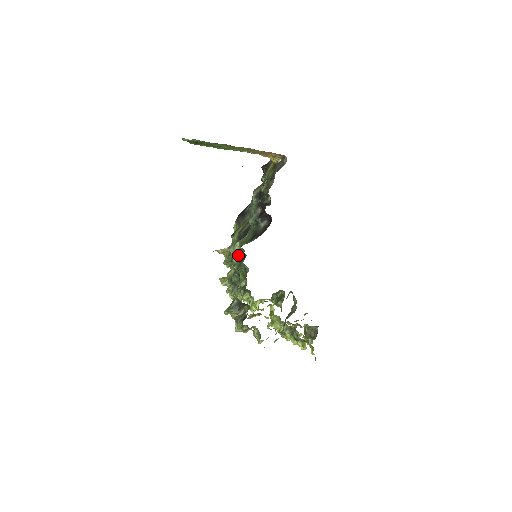
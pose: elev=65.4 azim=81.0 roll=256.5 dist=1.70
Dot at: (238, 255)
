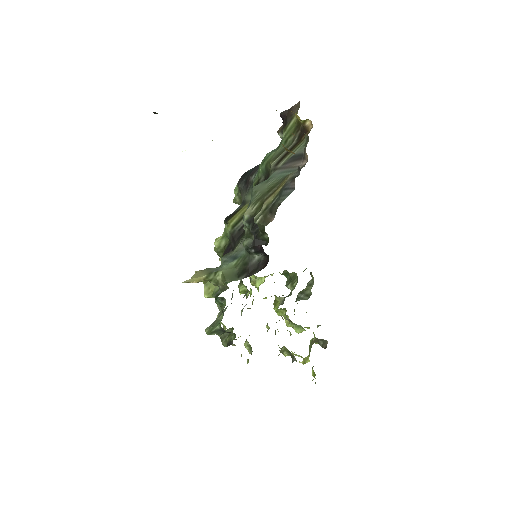
Dot at: (219, 289)
